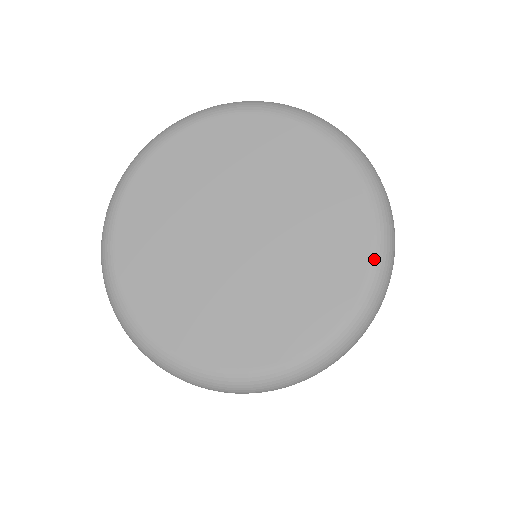
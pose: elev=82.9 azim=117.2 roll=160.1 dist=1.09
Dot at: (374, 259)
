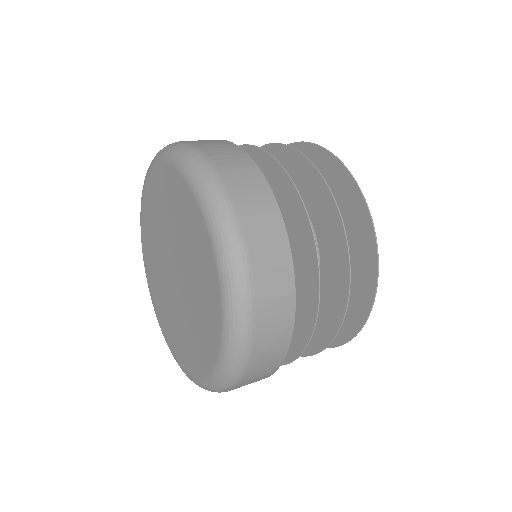
Dot at: (208, 228)
